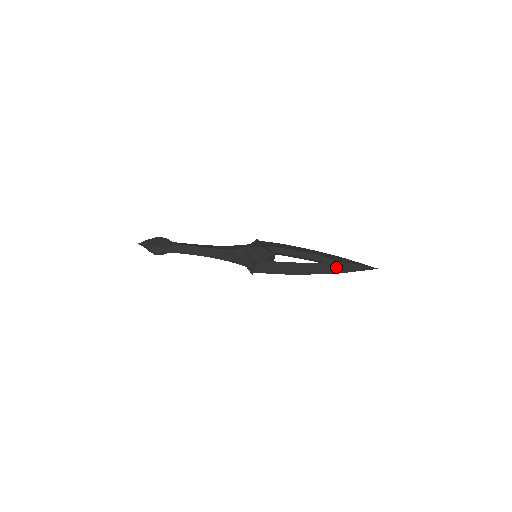
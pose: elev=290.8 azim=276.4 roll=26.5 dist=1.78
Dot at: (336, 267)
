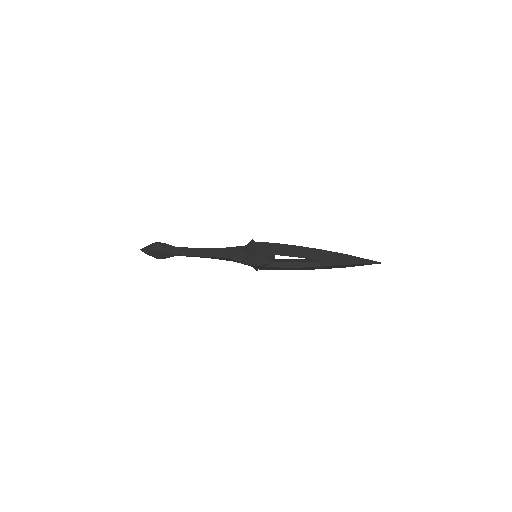
Dot at: occluded
